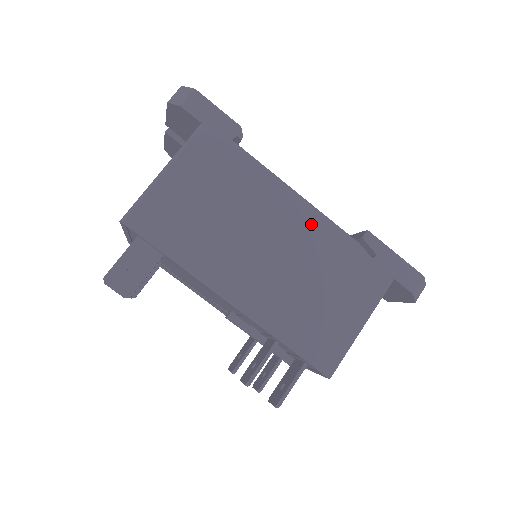
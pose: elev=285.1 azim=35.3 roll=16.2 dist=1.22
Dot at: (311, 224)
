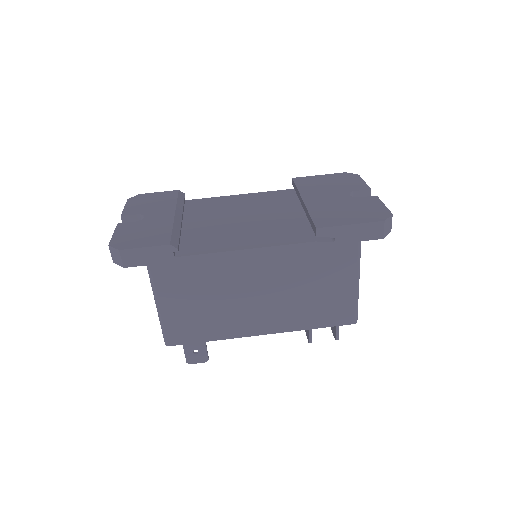
Dot at: (272, 259)
